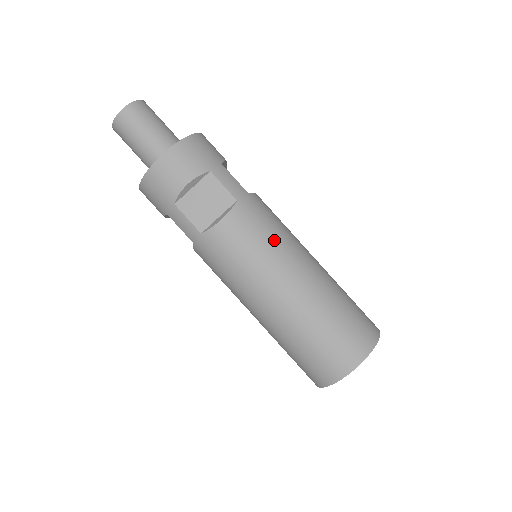
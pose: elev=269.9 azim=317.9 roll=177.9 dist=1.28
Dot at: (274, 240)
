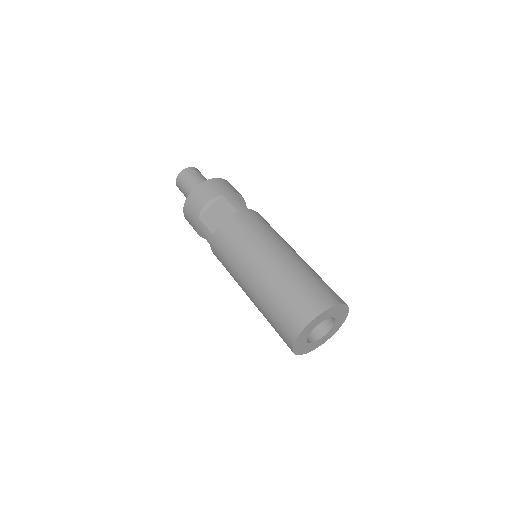
Dot at: (259, 233)
